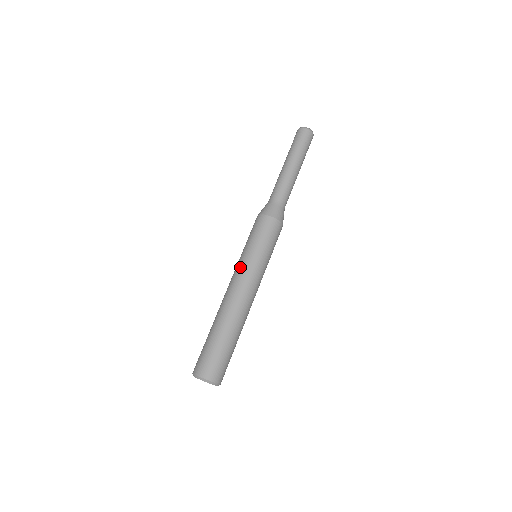
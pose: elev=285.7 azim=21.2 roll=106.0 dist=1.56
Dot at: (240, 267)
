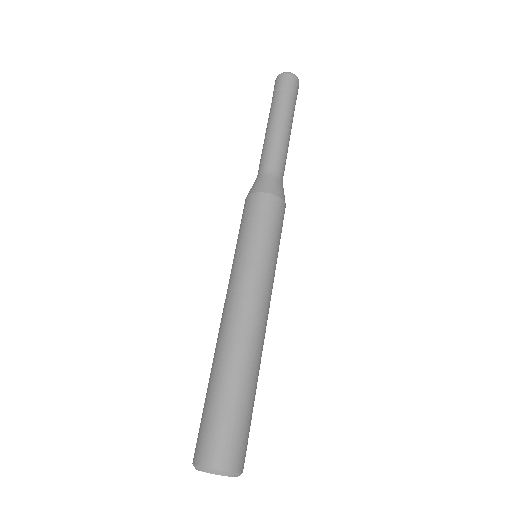
Dot at: (229, 279)
